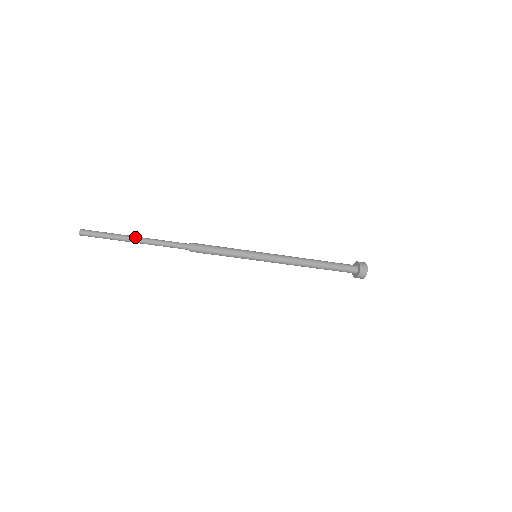
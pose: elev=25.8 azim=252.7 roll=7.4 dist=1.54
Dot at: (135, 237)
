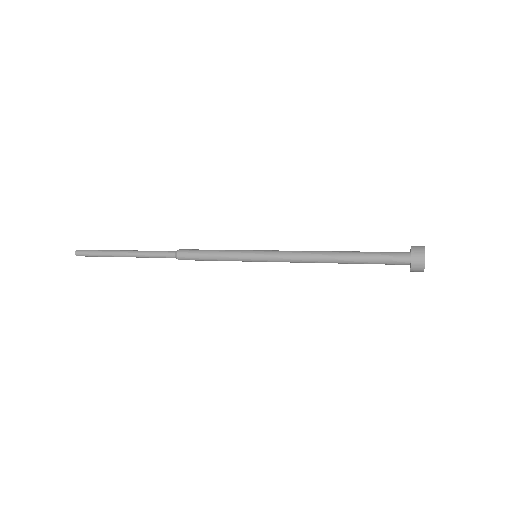
Dot at: (122, 253)
